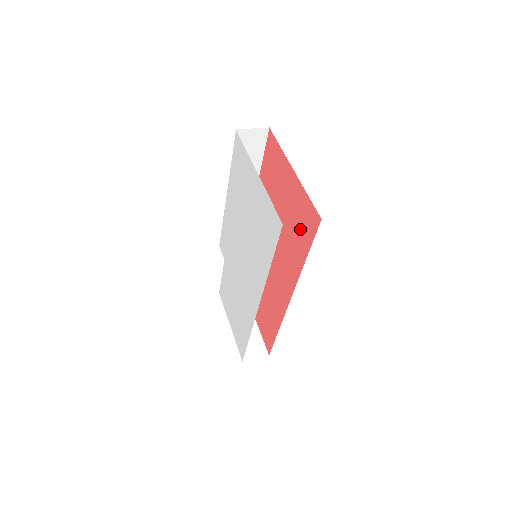
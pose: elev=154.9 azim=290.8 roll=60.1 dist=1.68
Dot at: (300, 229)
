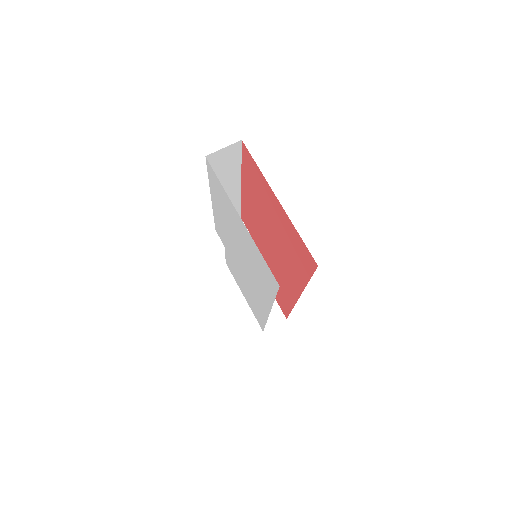
Dot at: (297, 255)
